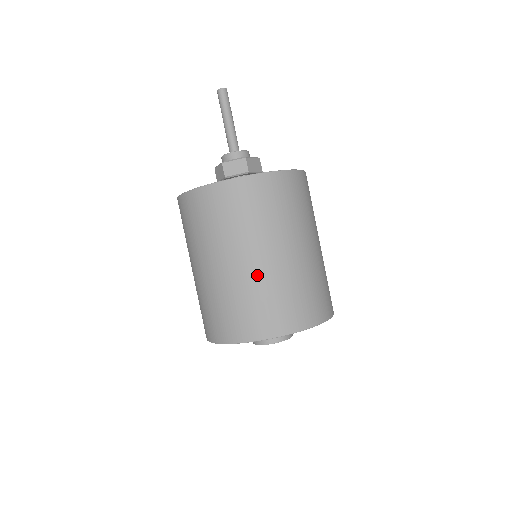
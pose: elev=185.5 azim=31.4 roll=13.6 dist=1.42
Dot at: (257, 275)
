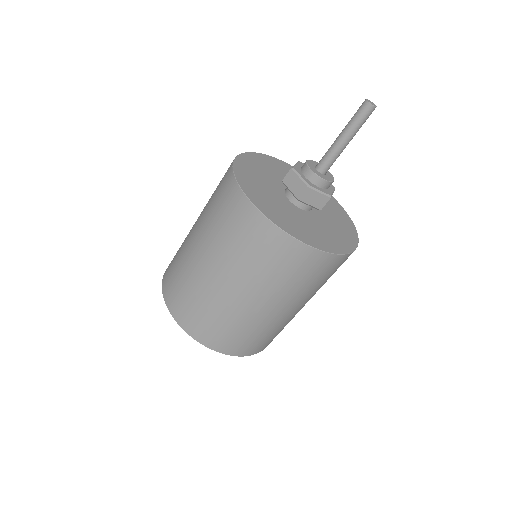
Dot at: (200, 276)
